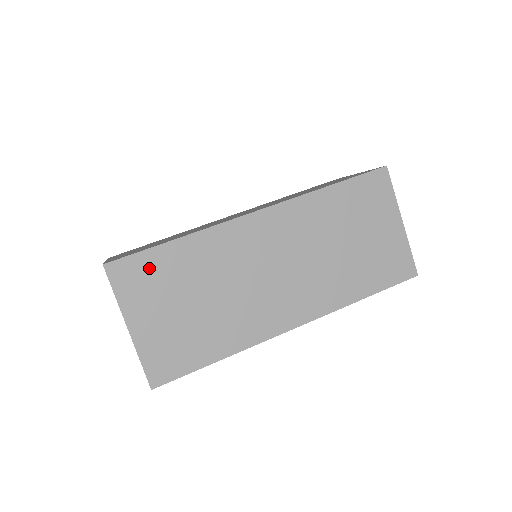
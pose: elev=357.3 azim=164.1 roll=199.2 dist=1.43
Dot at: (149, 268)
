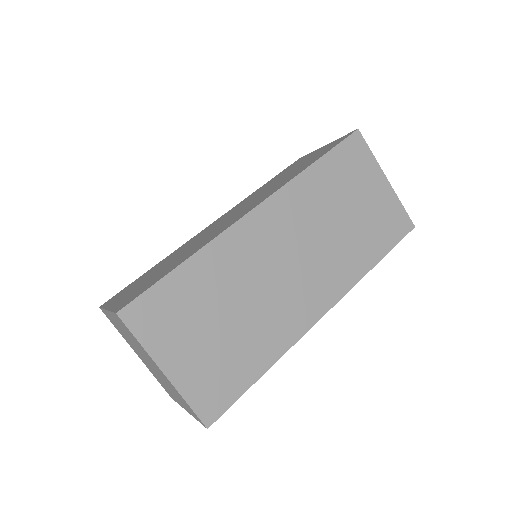
Dot at: (166, 301)
